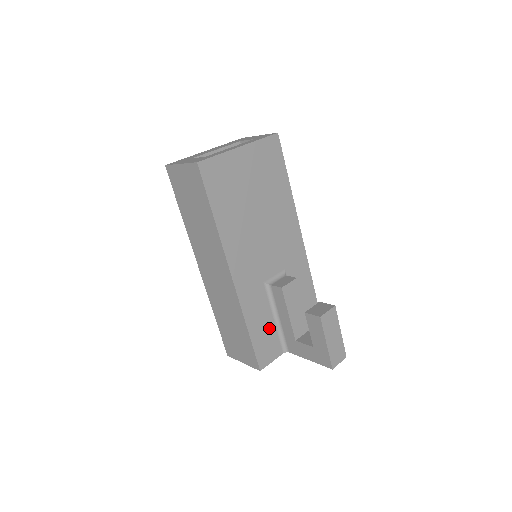
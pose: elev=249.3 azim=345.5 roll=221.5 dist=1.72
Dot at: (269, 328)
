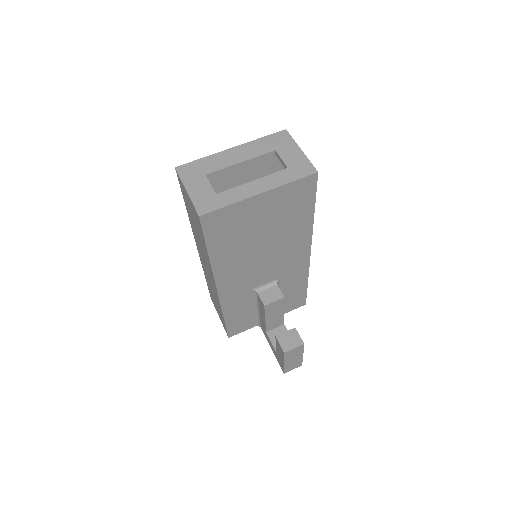
Dot at: (247, 314)
